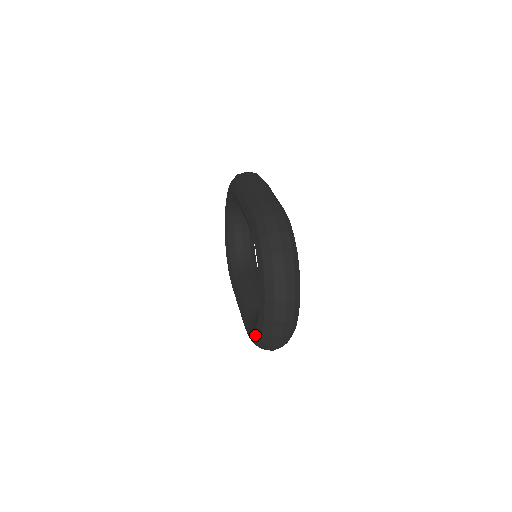
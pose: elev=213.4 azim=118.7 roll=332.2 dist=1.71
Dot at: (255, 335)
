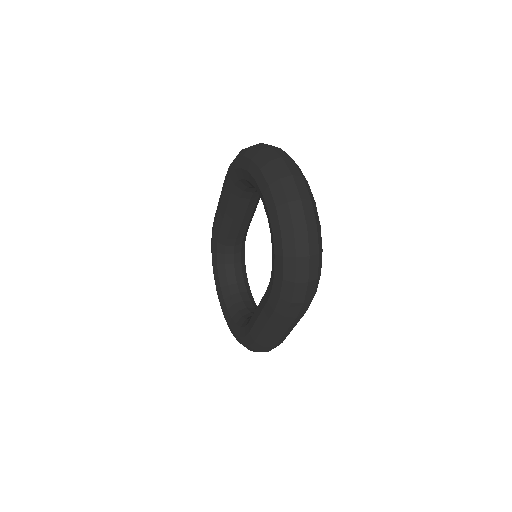
Dot at: (276, 242)
